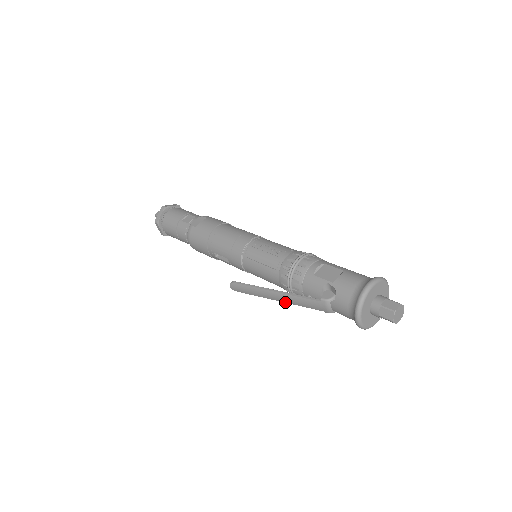
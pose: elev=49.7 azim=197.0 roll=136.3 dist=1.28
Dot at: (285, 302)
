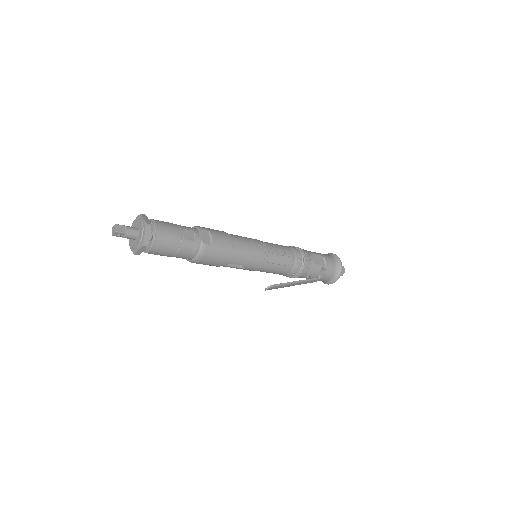
Dot at: occluded
